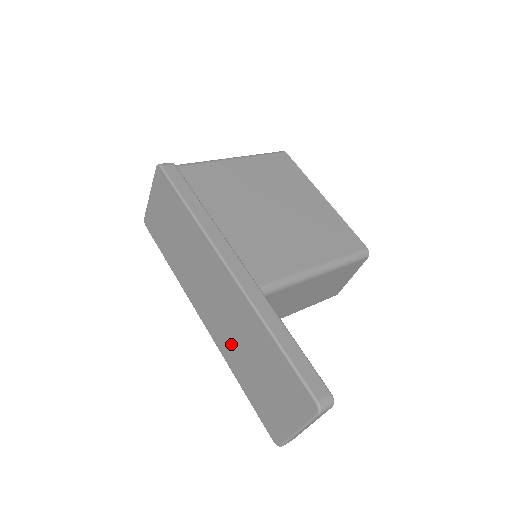
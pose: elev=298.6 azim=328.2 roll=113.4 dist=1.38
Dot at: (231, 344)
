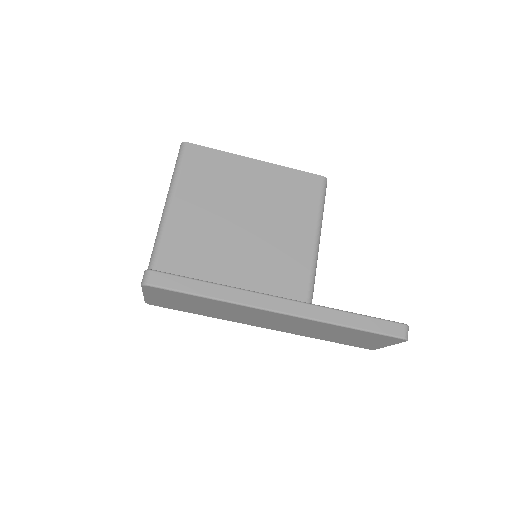
Dot at: (304, 332)
